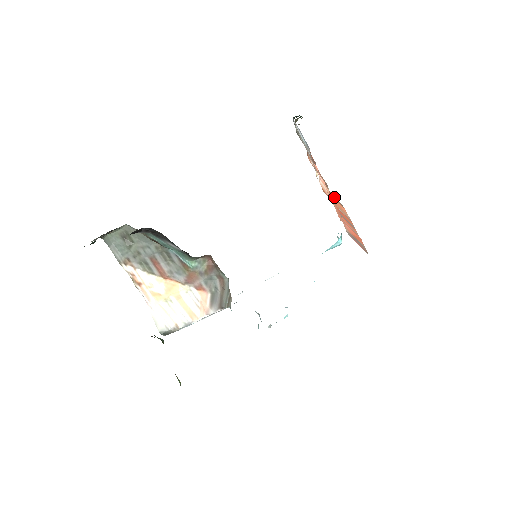
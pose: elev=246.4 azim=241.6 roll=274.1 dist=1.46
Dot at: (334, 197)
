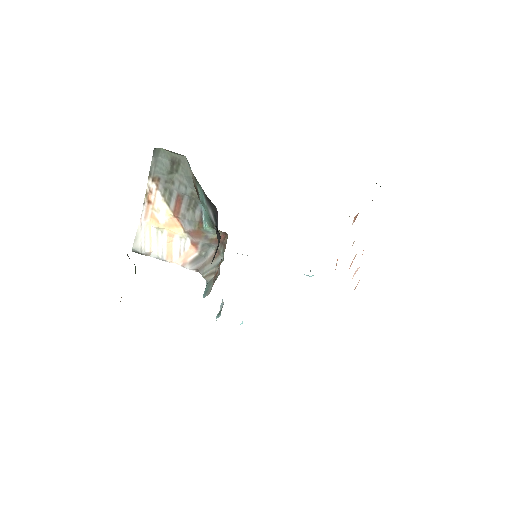
Dot at: occluded
